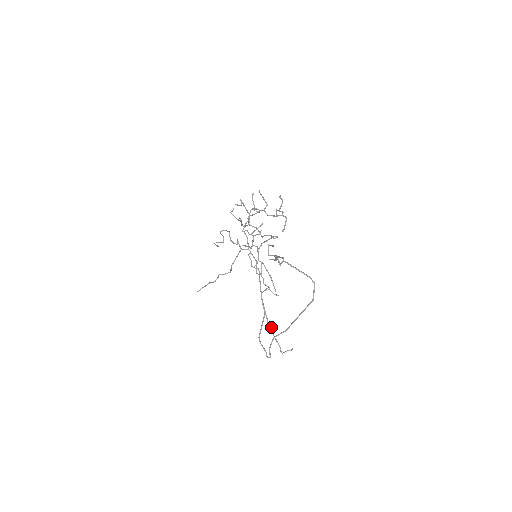
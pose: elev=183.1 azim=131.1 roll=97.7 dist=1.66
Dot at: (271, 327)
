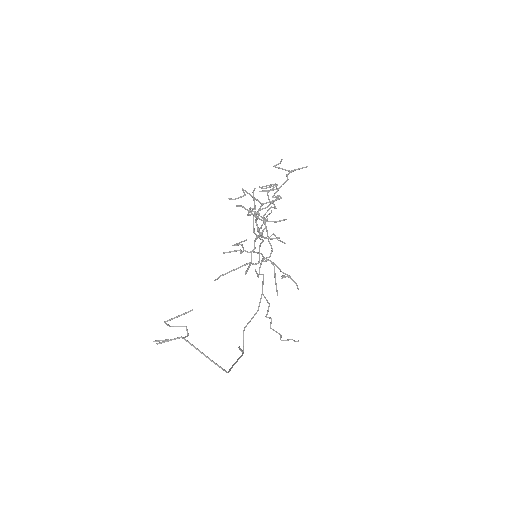
Dot at: (271, 319)
